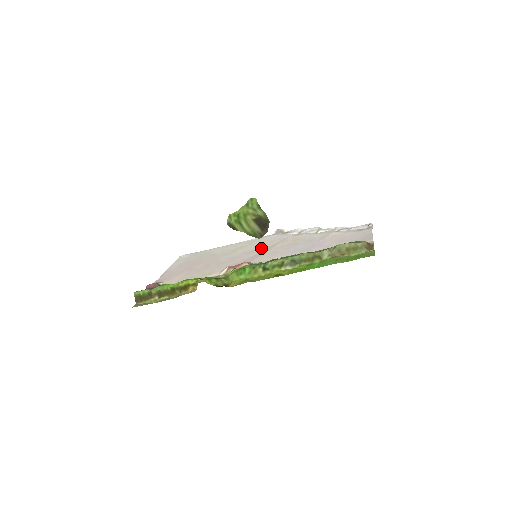
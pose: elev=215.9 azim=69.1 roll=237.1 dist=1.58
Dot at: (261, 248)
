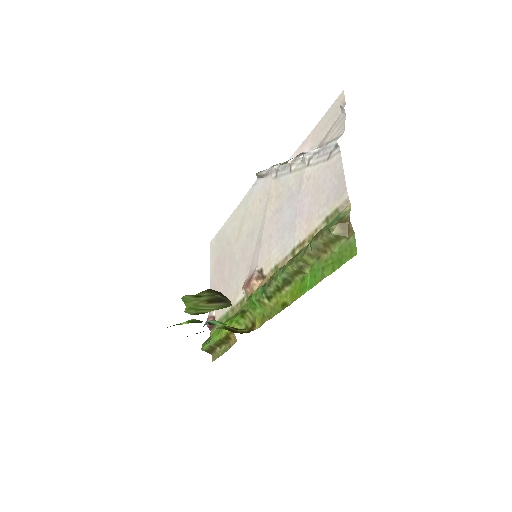
Dot at: (257, 223)
